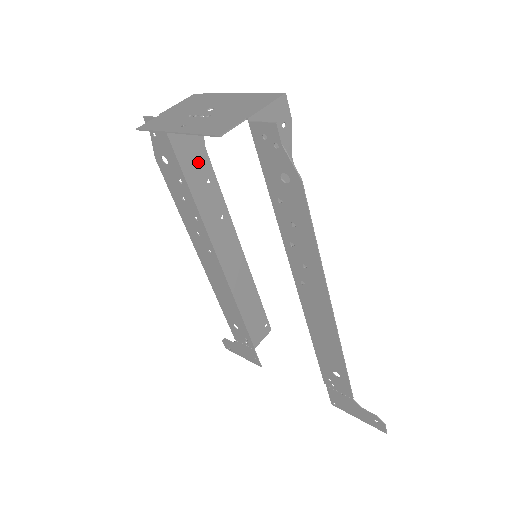
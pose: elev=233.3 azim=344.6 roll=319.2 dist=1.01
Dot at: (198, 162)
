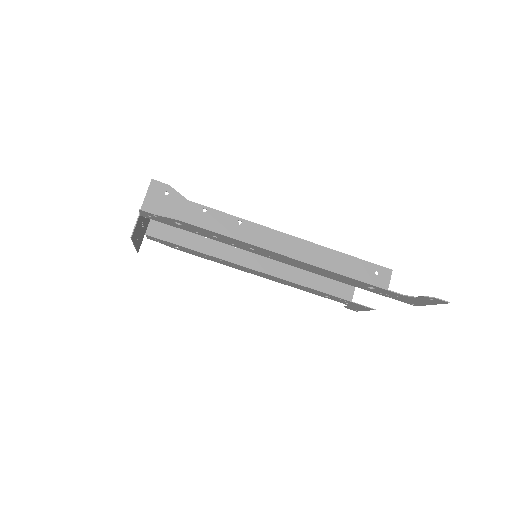
Dot at: (189, 233)
